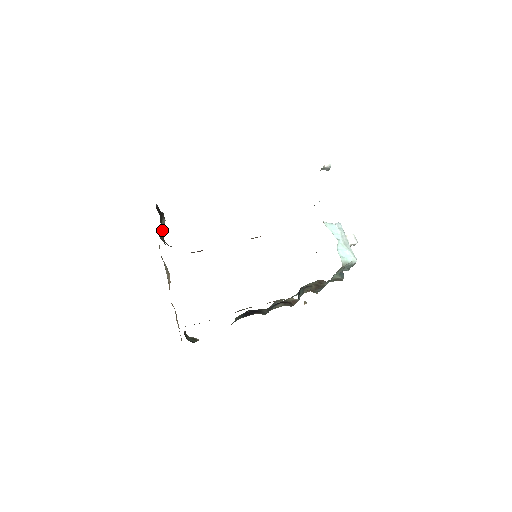
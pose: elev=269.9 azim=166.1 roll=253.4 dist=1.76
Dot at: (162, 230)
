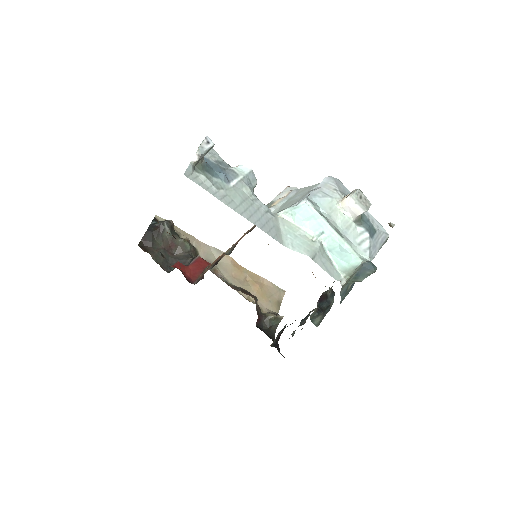
Dot at: (175, 239)
